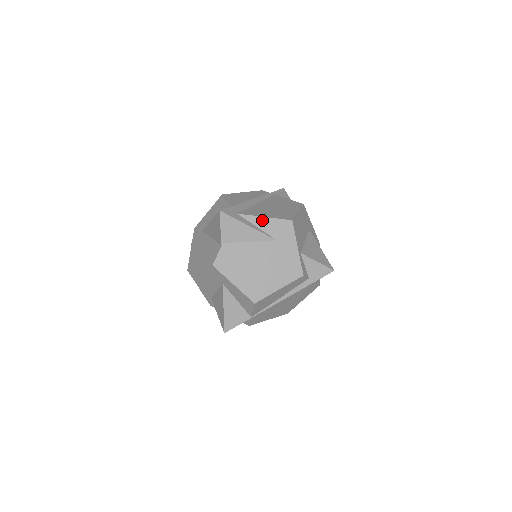
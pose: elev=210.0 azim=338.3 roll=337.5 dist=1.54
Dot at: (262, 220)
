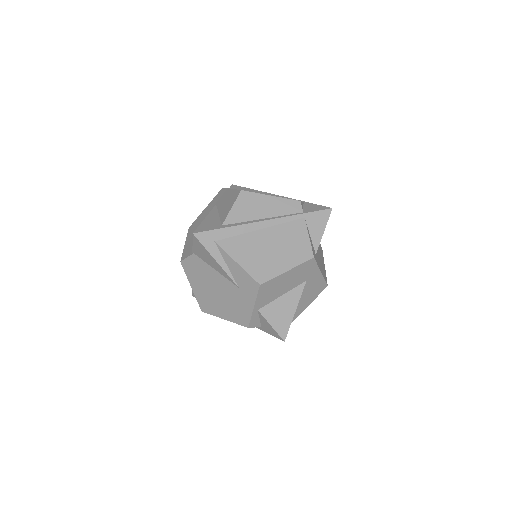
Dot at: (233, 263)
